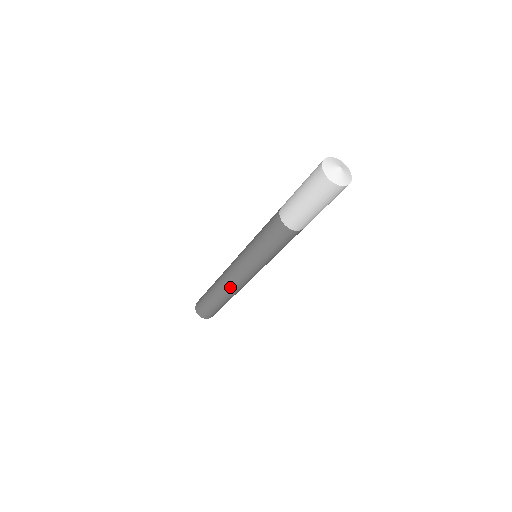
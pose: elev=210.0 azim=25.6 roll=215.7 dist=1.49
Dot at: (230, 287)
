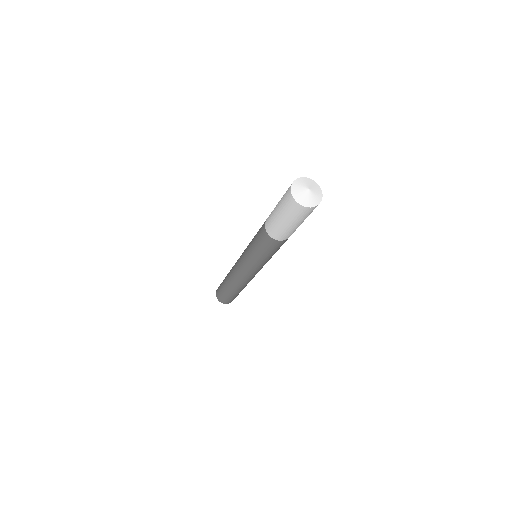
Dot at: (234, 277)
